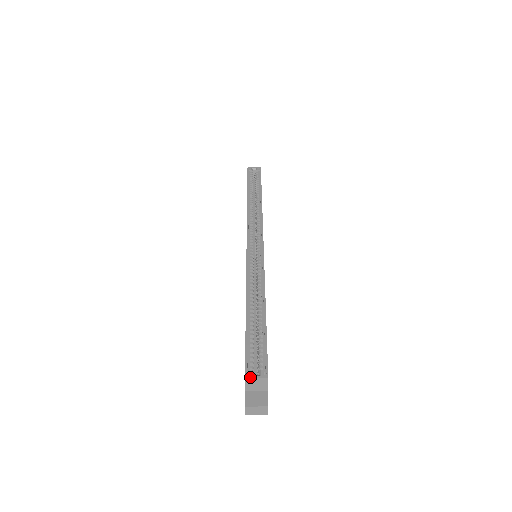
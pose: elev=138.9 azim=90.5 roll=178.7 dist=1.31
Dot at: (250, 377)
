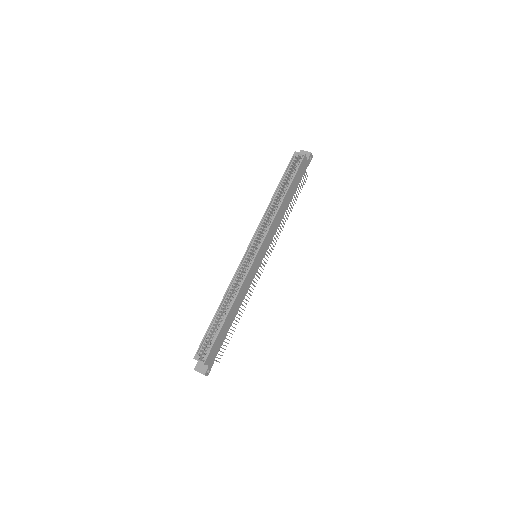
Dot at: (195, 359)
